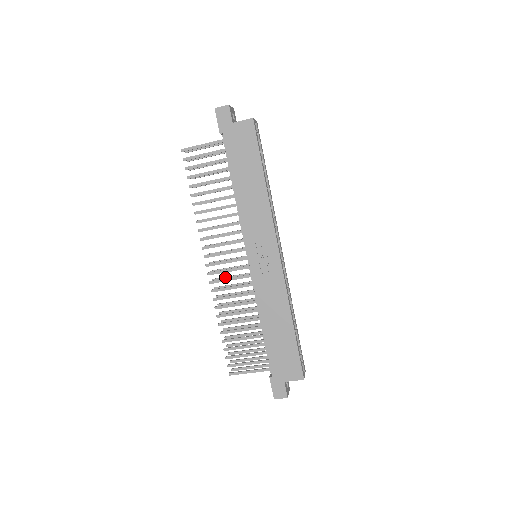
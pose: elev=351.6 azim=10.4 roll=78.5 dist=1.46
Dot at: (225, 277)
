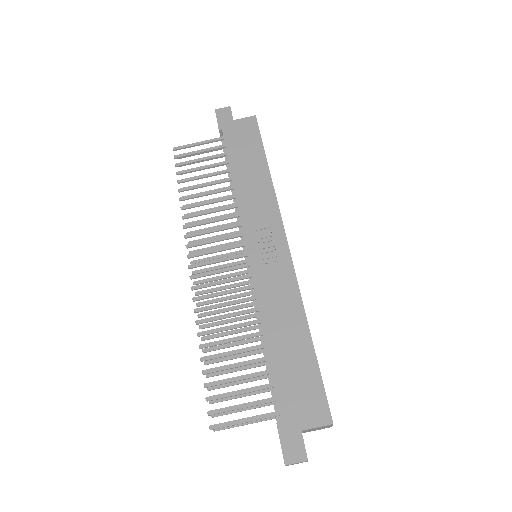
Dot at: (213, 288)
